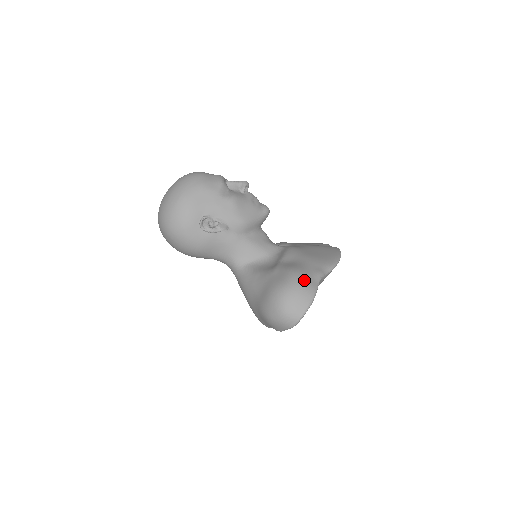
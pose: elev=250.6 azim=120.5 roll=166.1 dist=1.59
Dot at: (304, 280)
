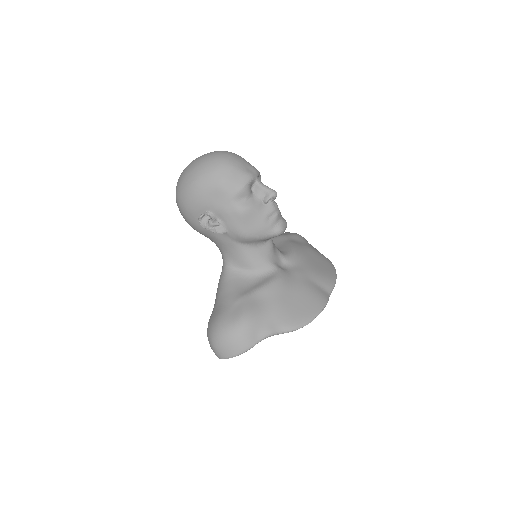
Dot at: (246, 333)
